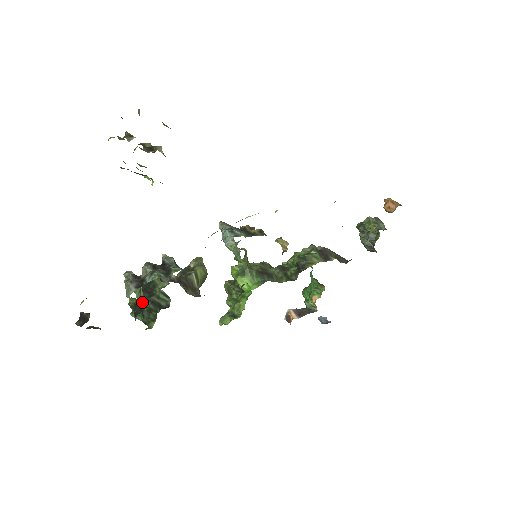
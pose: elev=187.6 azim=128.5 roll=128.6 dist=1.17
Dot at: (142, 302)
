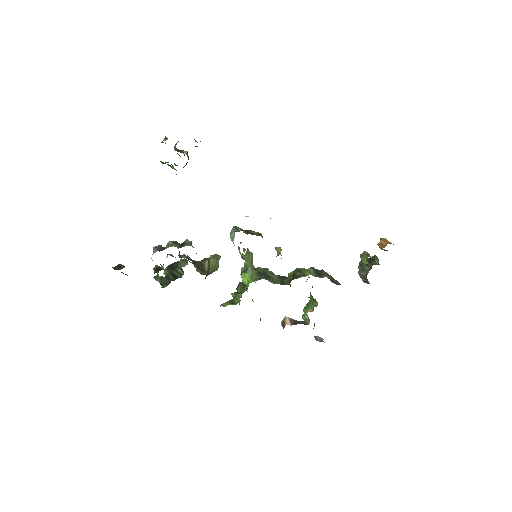
Dot at: (161, 266)
